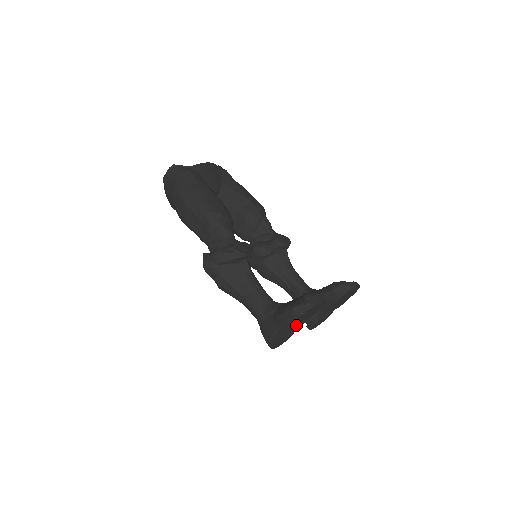
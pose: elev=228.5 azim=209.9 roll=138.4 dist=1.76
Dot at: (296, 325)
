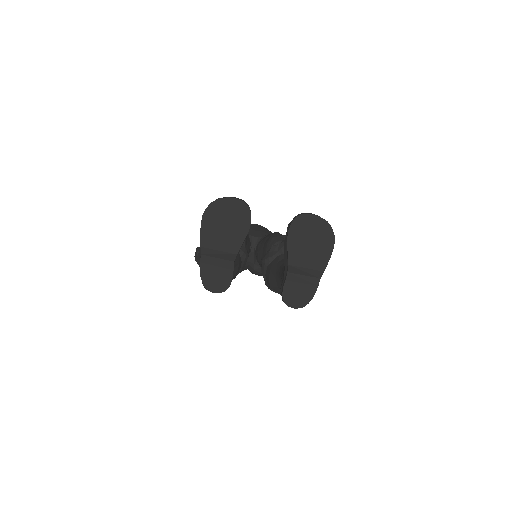
Dot at: (218, 239)
